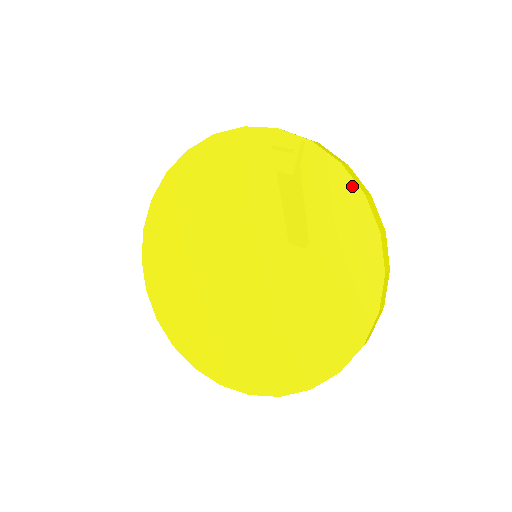
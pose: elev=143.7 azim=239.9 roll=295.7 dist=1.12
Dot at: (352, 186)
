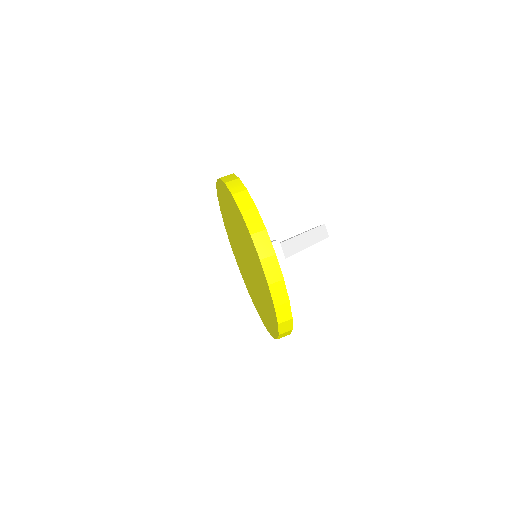
Dot at: (275, 316)
